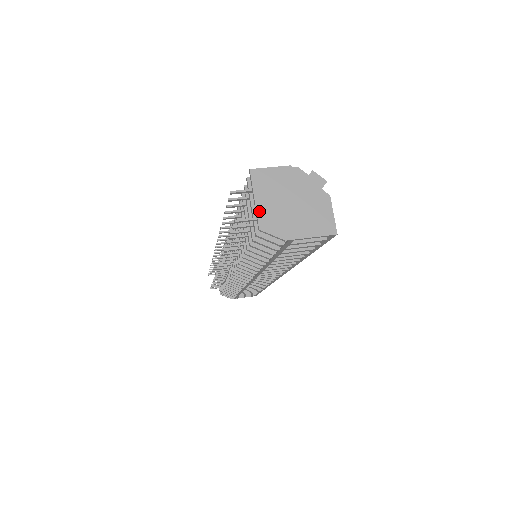
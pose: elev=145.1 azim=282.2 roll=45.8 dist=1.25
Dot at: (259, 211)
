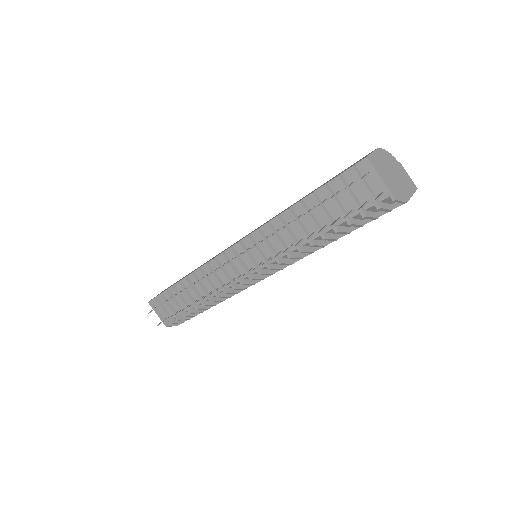
Dot at: (388, 186)
